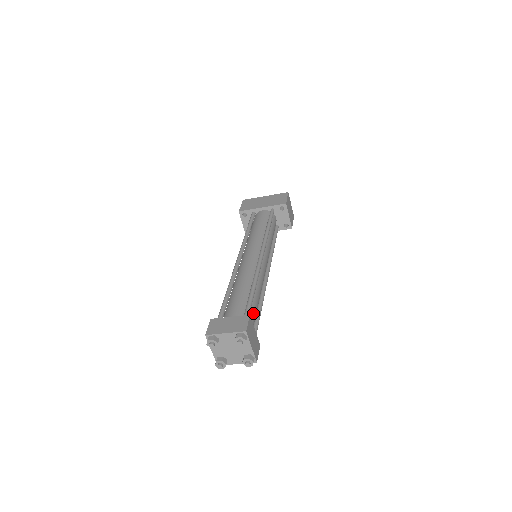
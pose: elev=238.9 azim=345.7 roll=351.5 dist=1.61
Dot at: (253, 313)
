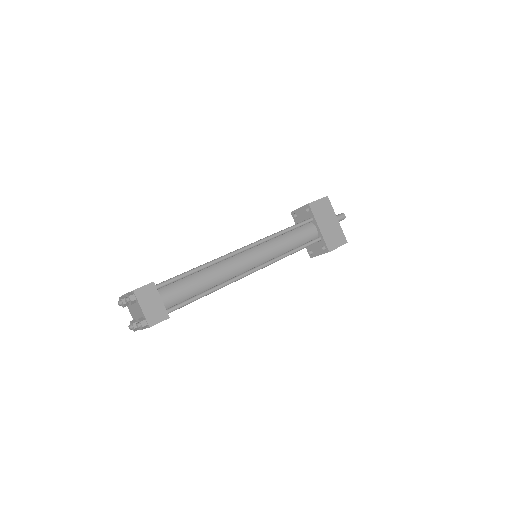
Dot at: occluded
